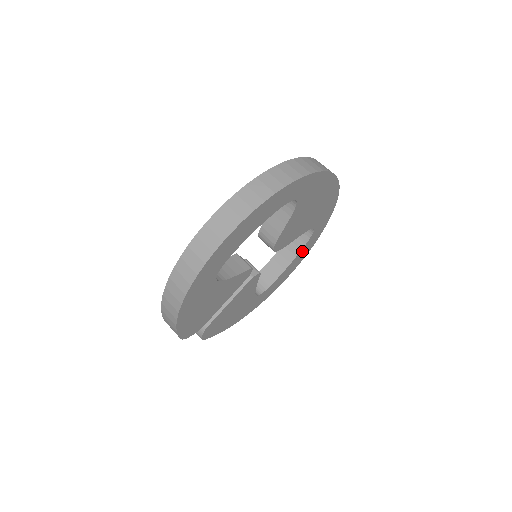
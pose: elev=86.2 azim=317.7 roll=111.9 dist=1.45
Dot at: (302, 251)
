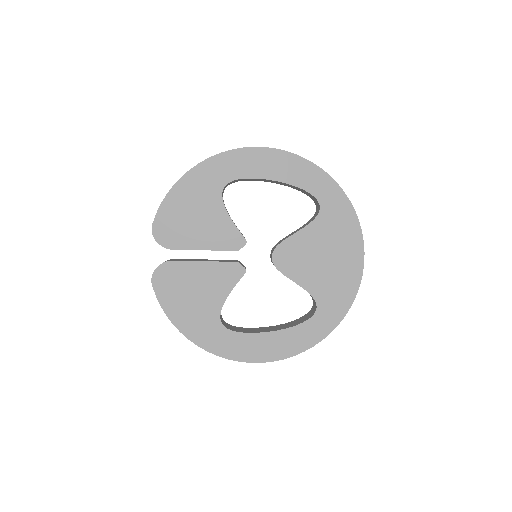
Dot at: occluded
